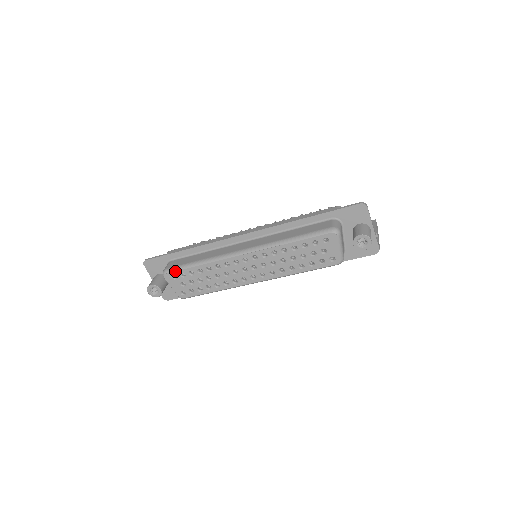
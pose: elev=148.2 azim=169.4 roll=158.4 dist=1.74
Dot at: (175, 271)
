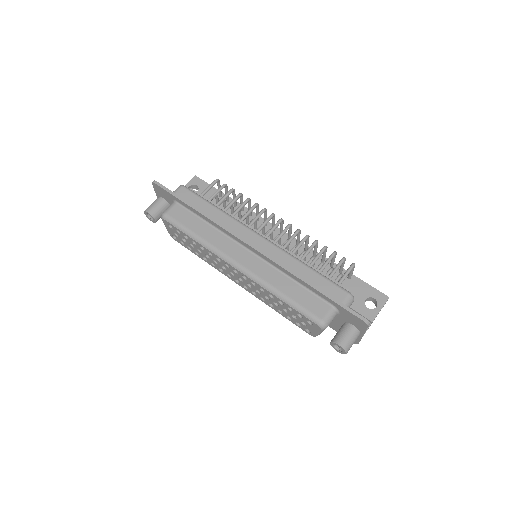
Dot at: (172, 225)
